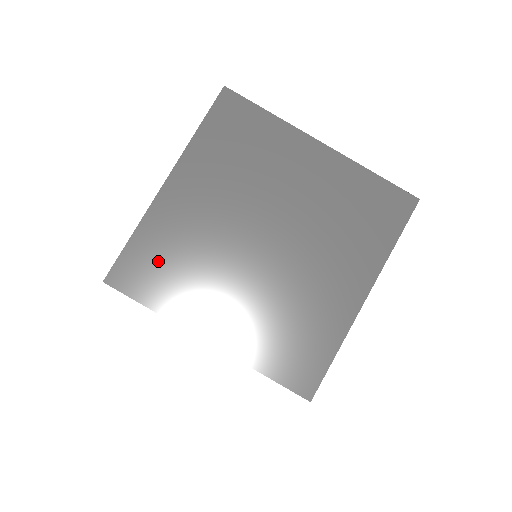
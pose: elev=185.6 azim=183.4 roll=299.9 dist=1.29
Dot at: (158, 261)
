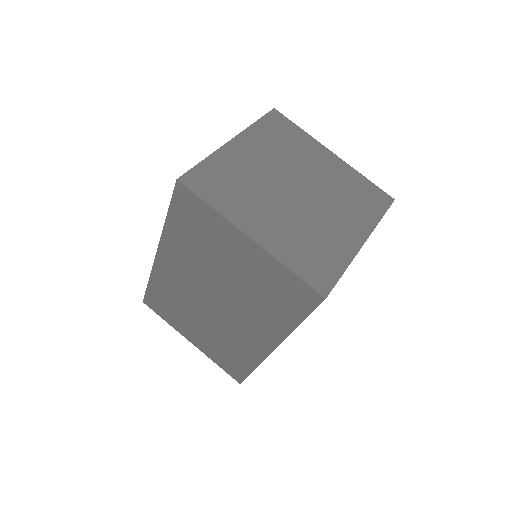
Dot at: (220, 180)
